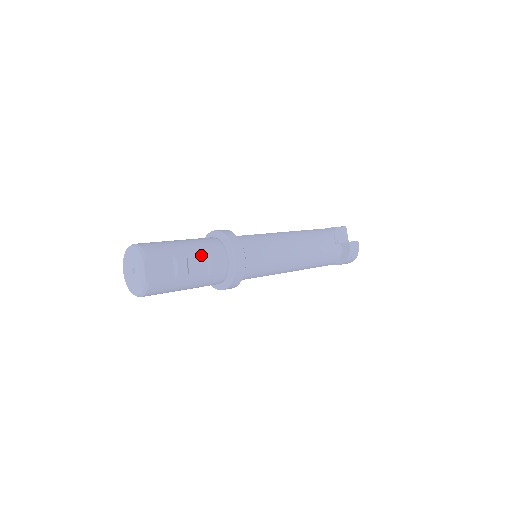
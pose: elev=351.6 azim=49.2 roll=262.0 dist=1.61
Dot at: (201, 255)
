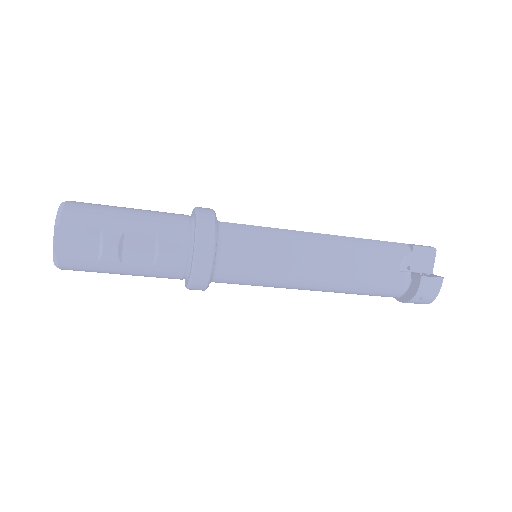
Dot at: (147, 238)
